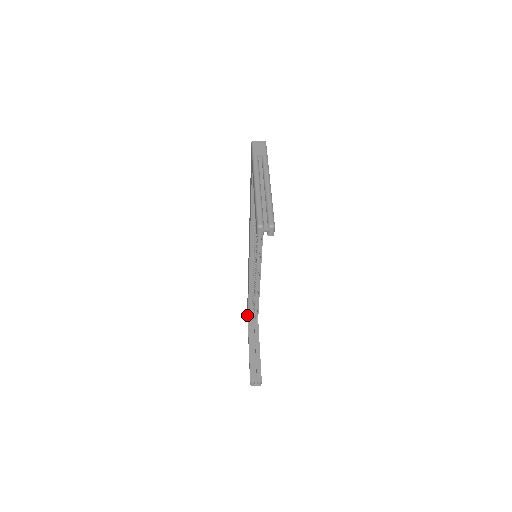
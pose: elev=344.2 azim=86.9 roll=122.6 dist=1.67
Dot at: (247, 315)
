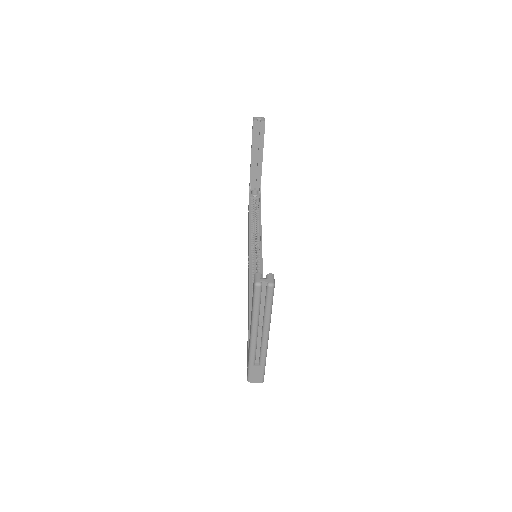
Dot at: occluded
